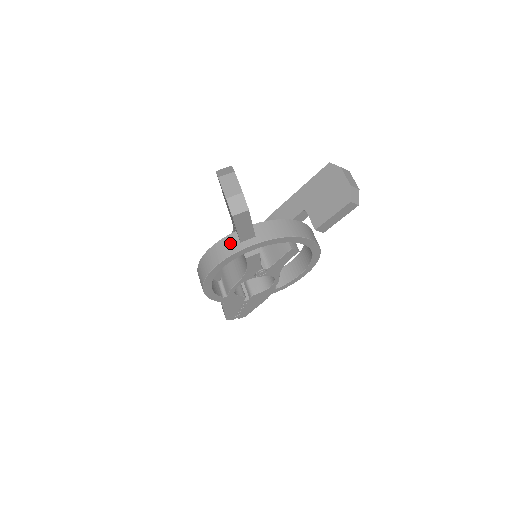
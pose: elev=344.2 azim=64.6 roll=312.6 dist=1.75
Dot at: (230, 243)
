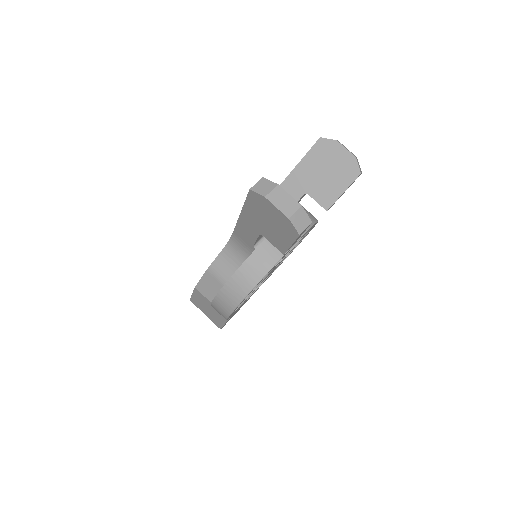
Dot at: (262, 258)
